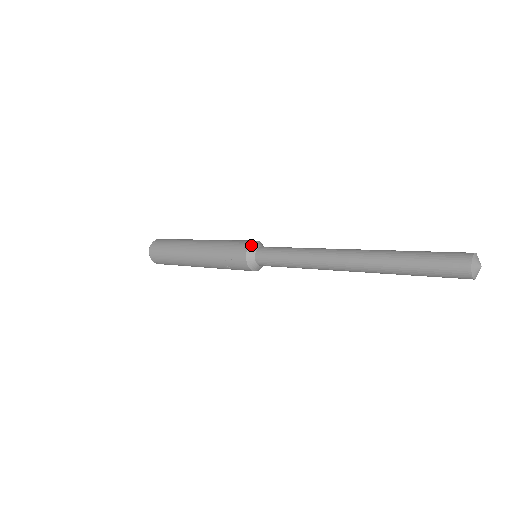
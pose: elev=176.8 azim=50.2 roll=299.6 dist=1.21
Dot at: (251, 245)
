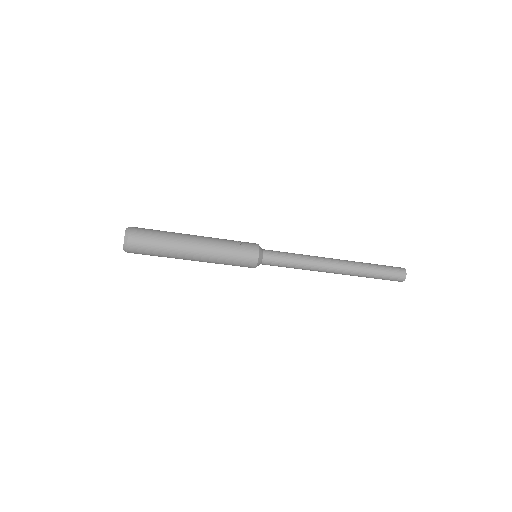
Dot at: occluded
